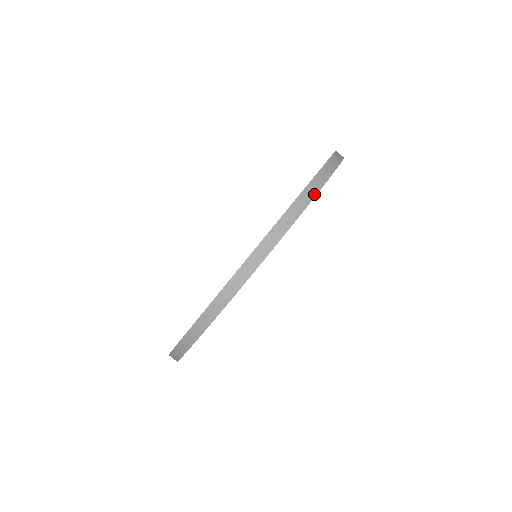
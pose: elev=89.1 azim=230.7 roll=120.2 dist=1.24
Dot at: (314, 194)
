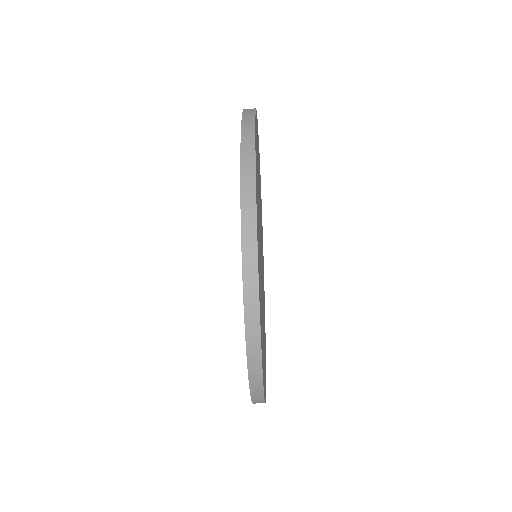
Dot at: (257, 320)
